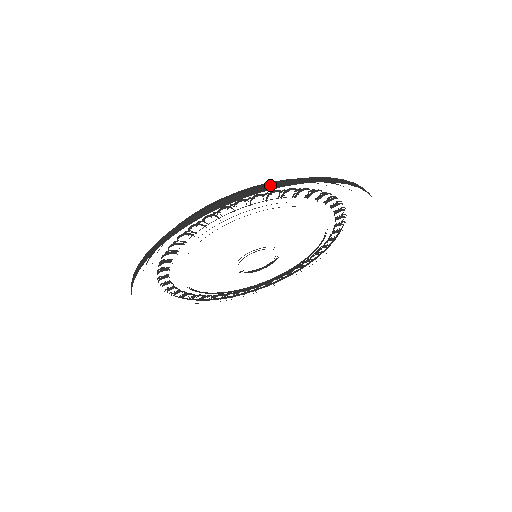
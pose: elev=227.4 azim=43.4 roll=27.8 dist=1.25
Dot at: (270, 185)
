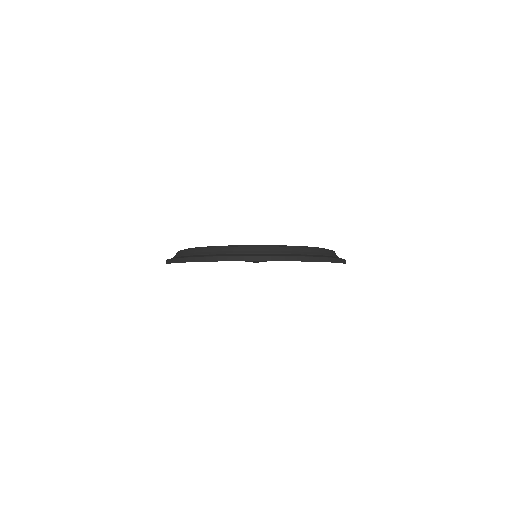
Dot at: (182, 259)
